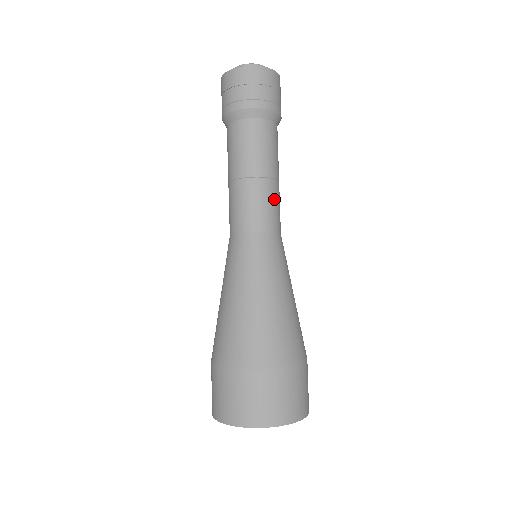
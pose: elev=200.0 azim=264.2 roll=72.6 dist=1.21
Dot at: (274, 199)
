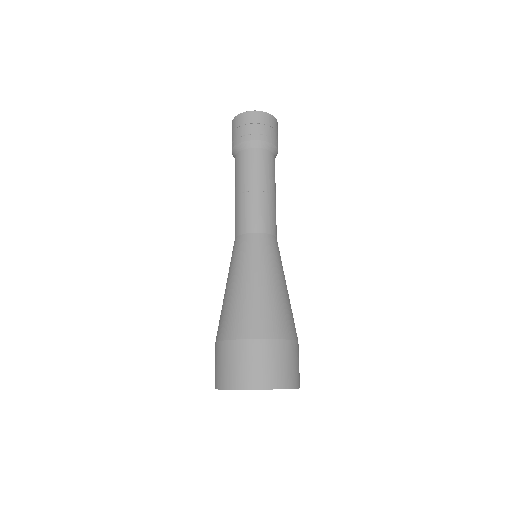
Dot at: (271, 209)
